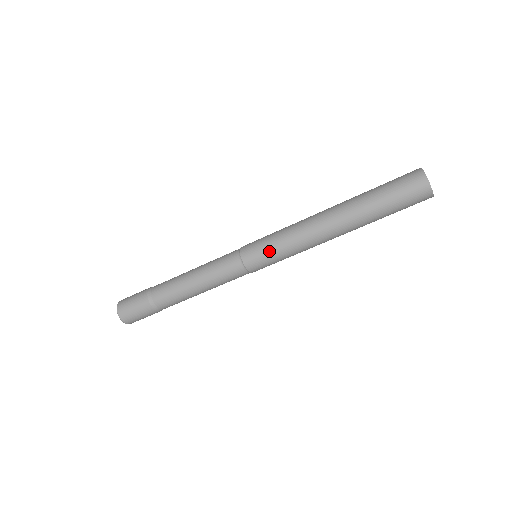
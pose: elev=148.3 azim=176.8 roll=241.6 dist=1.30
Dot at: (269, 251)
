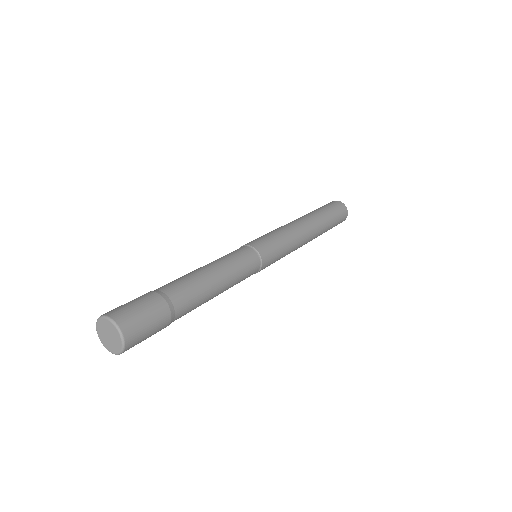
Dot at: (279, 252)
